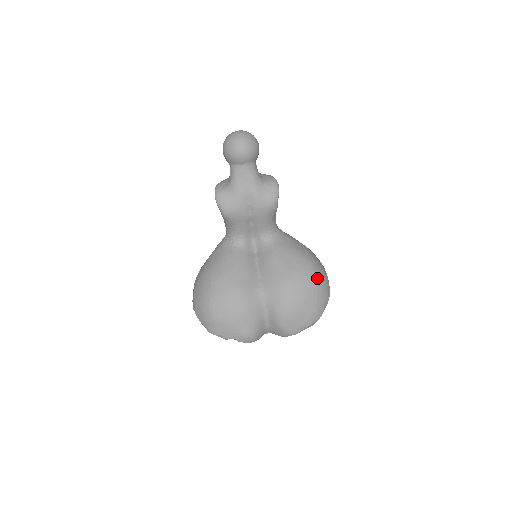
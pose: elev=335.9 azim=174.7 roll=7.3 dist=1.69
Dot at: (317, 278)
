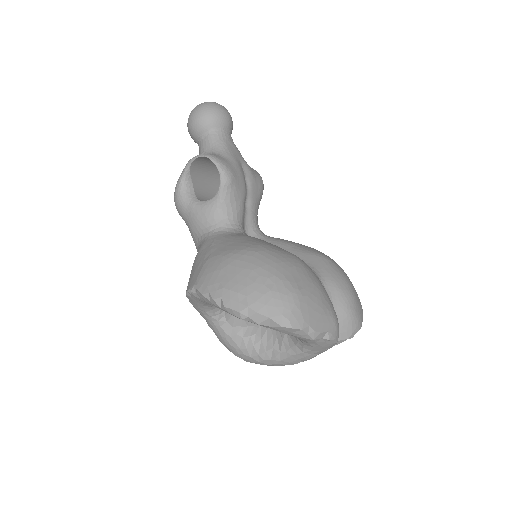
Dot at: occluded
